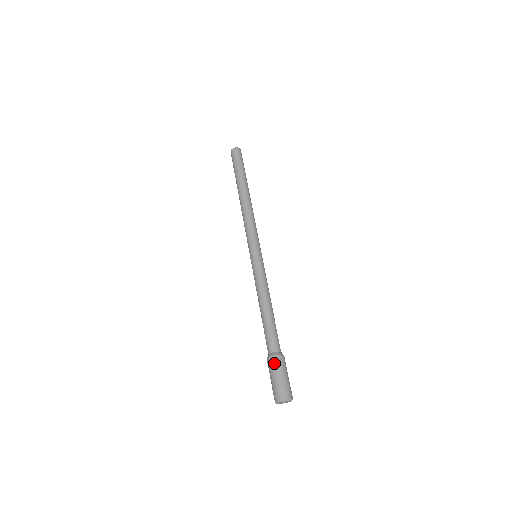
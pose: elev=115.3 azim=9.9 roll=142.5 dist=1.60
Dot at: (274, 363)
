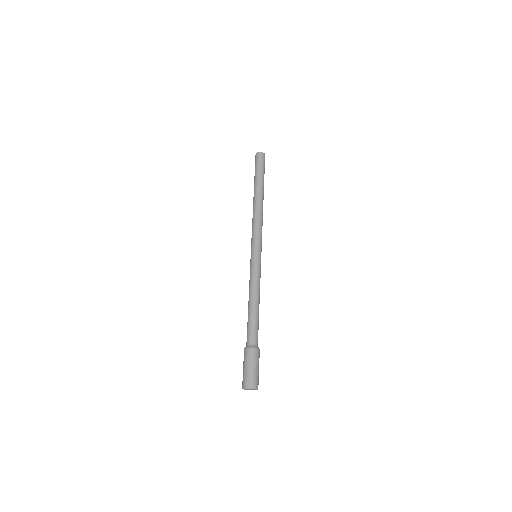
Dot at: (255, 354)
